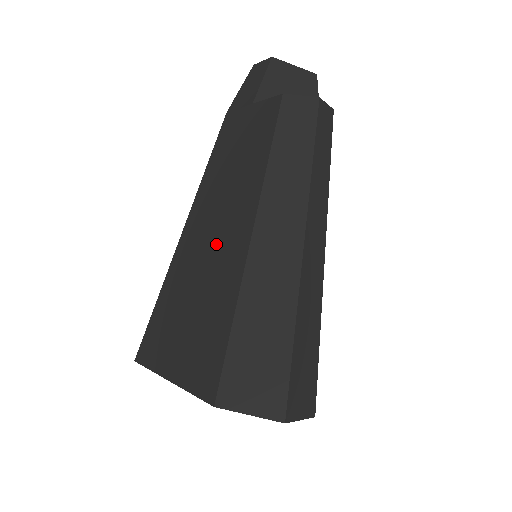
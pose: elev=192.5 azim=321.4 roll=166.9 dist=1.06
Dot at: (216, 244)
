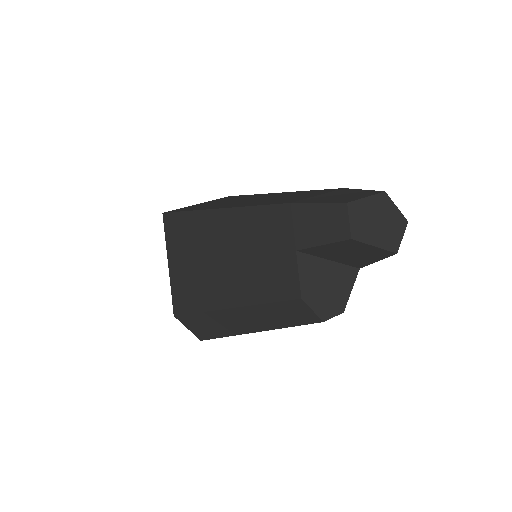
Dot at: (216, 268)
